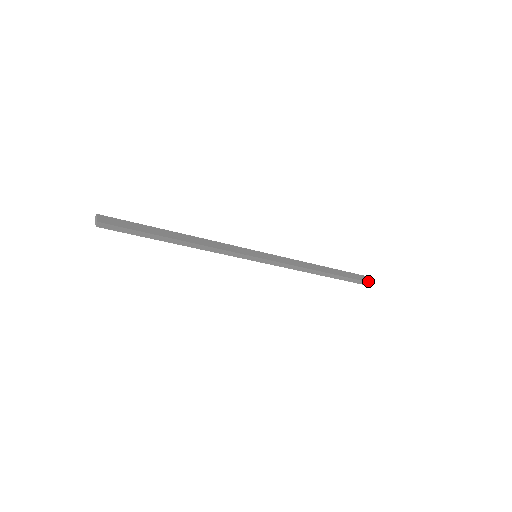
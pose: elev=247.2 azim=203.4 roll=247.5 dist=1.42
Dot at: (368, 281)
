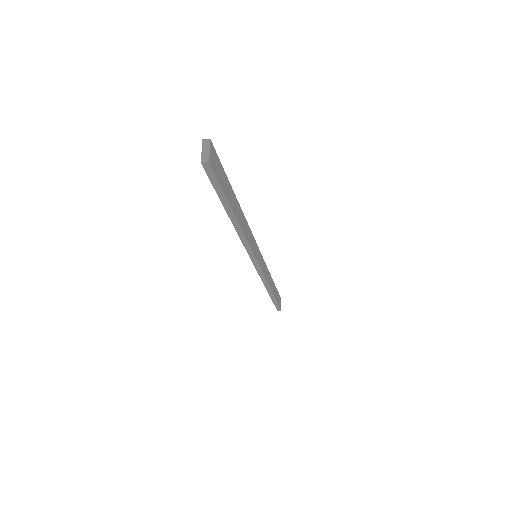
Dot at: occluded
